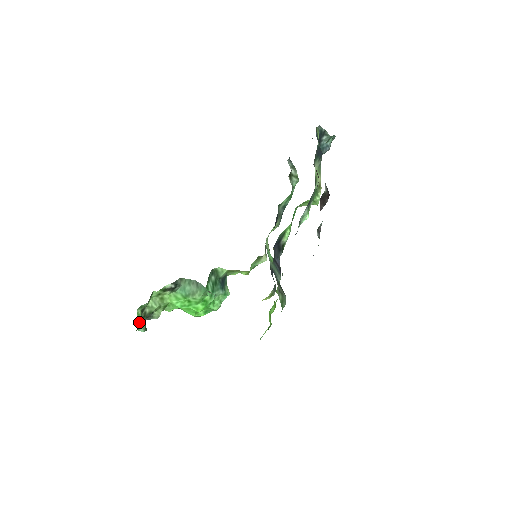
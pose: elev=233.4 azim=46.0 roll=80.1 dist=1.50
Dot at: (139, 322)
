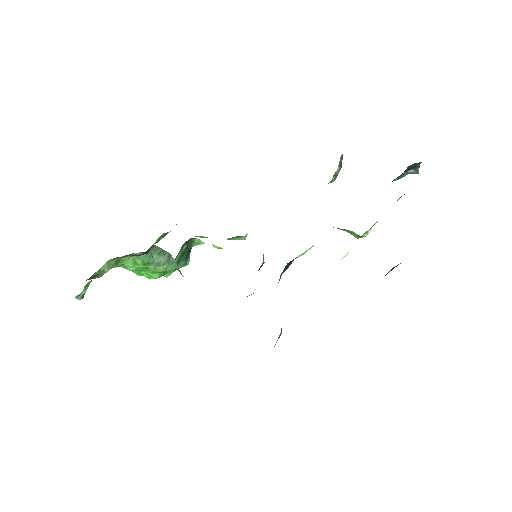
Dot at: (83, 292)
